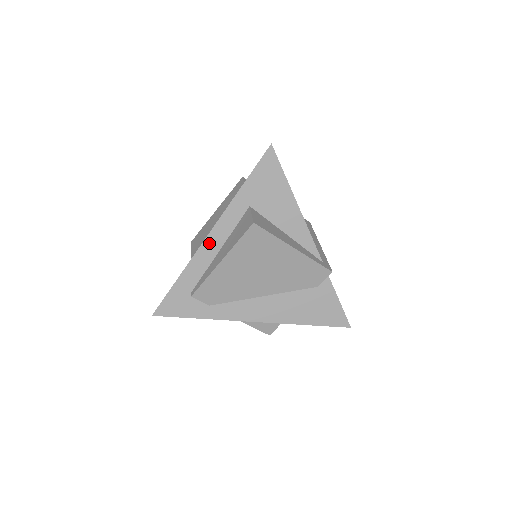
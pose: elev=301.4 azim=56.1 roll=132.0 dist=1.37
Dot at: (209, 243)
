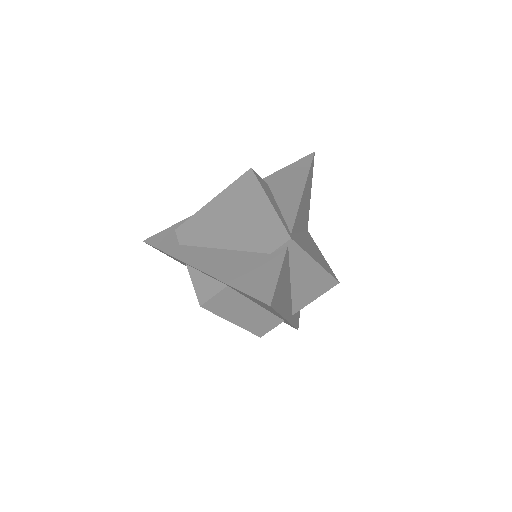
Dot at: occluded
